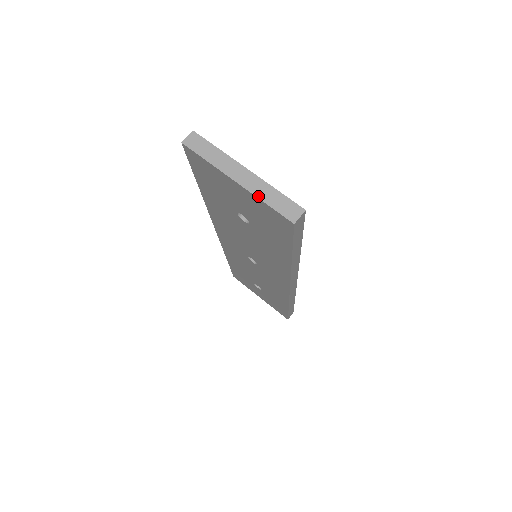
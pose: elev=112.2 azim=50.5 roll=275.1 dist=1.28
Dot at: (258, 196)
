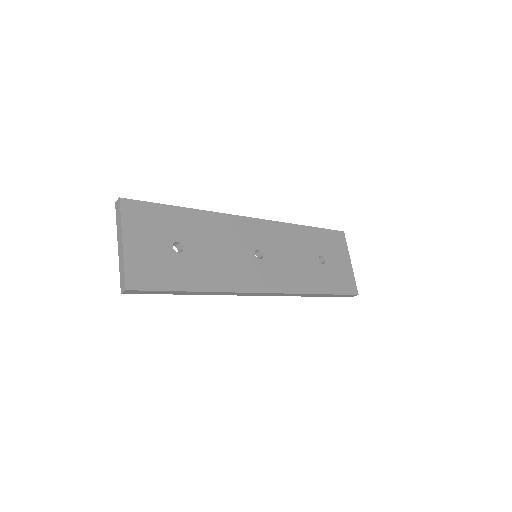
Dot at: (119, 264)
